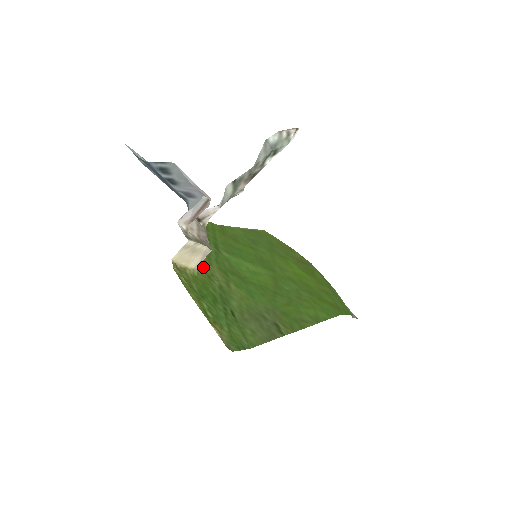
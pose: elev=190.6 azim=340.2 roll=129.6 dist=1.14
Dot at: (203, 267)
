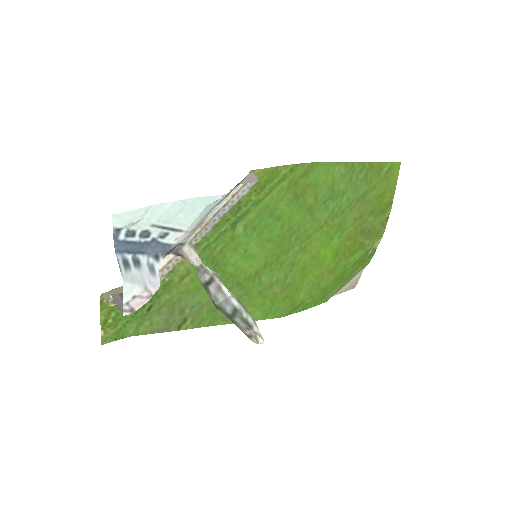
Dot at: occluded
